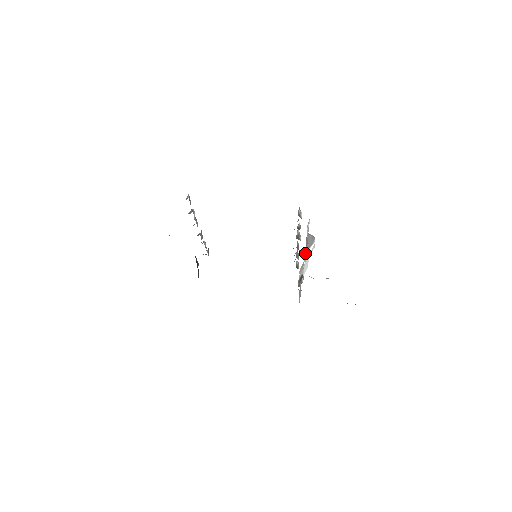
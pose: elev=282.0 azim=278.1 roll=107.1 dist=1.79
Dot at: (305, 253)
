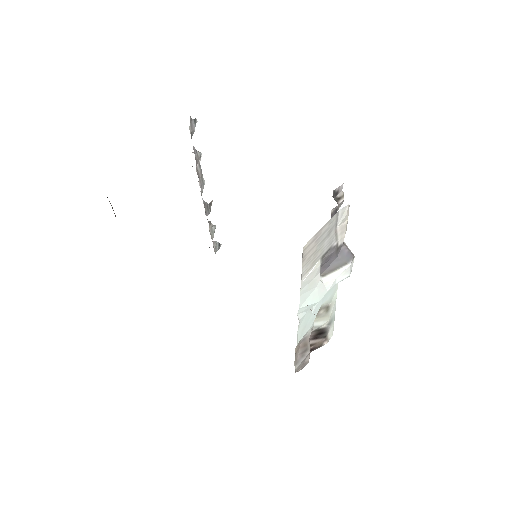
Dot at: (317, 261)
